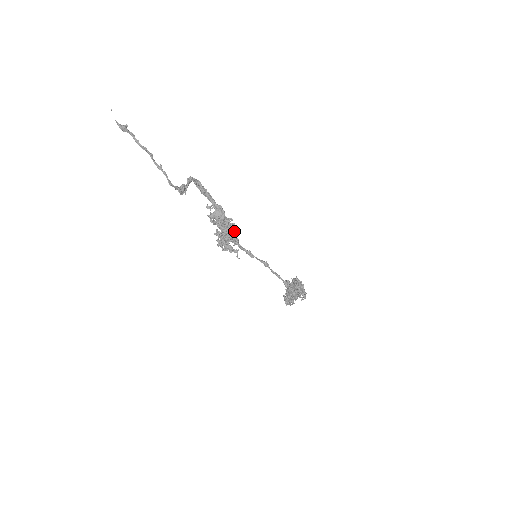
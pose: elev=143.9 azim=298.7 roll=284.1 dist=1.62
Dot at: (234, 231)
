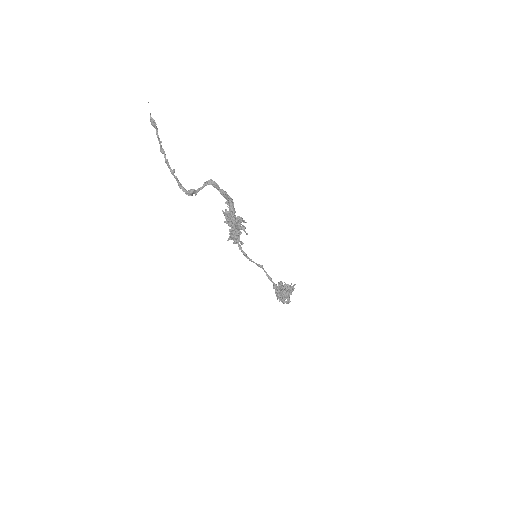
Dot at: (233, 237)
